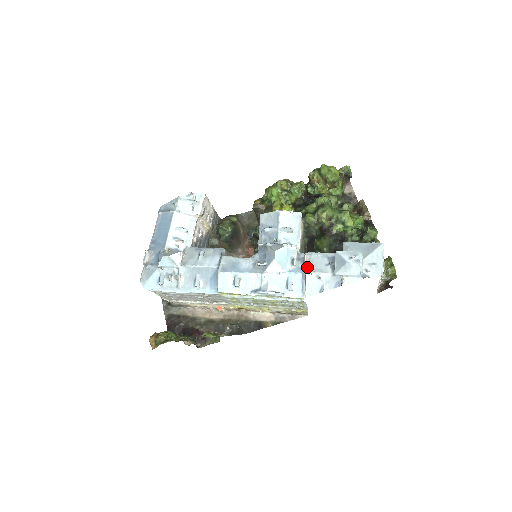
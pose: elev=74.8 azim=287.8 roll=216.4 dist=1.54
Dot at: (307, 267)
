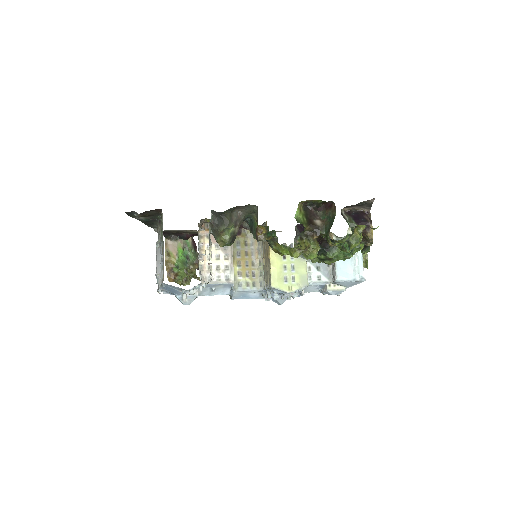
Dot at: occluded
